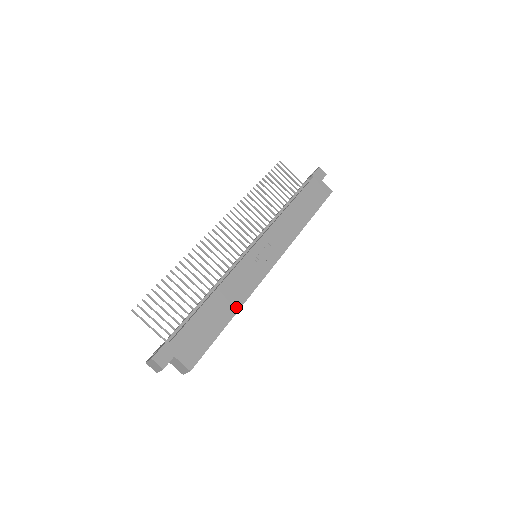
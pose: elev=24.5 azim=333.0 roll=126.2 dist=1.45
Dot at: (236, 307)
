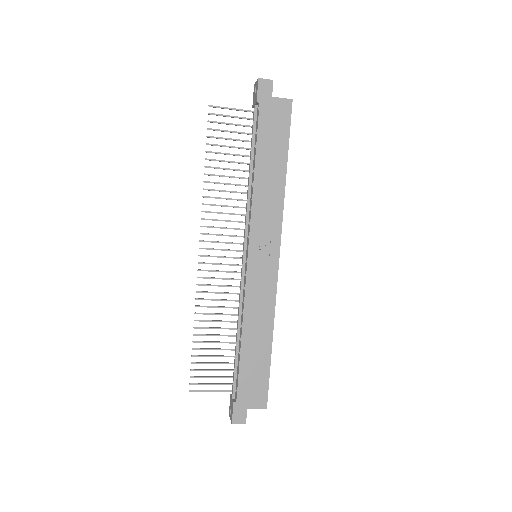
Dot at: (269, 330)
